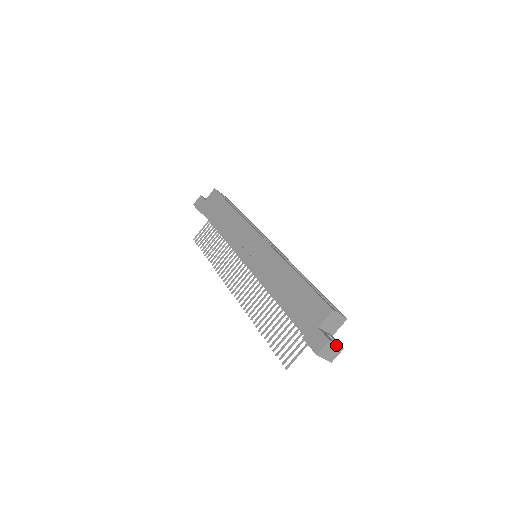
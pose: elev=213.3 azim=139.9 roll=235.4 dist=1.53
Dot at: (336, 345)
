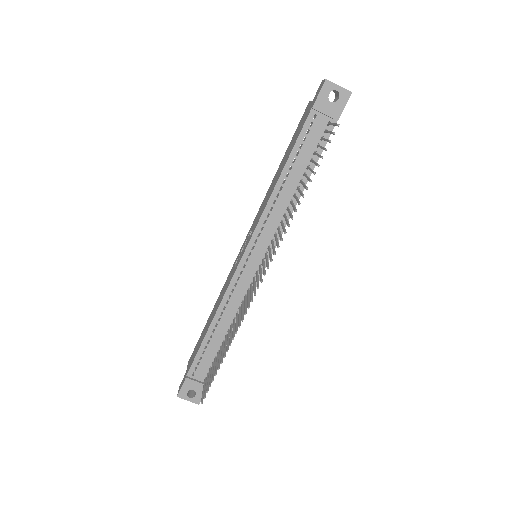
Dot at: occluded
